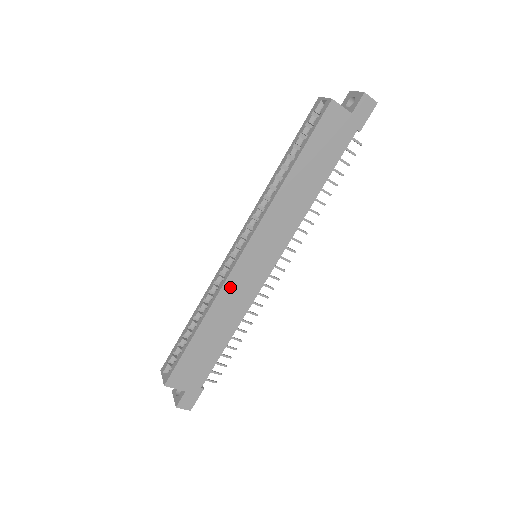
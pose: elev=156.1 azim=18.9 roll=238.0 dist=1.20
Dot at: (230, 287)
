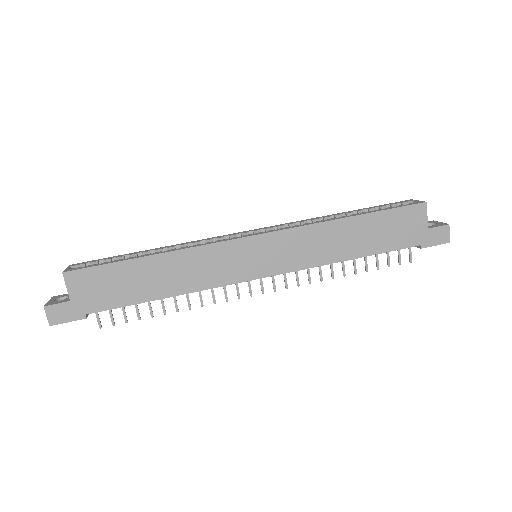
Dot at: (214, 252)
